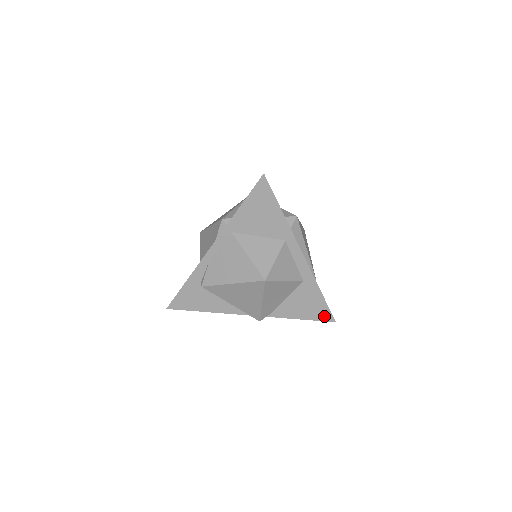
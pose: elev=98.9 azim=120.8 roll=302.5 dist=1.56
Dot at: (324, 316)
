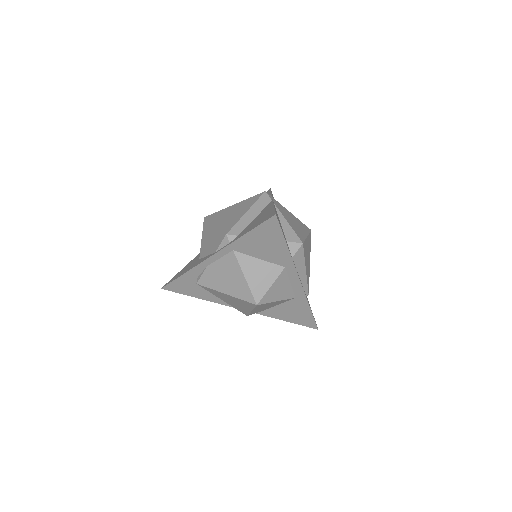
Dot at: (308, 324)
